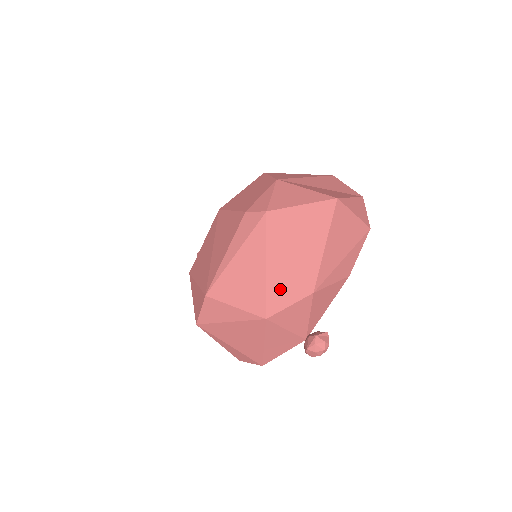
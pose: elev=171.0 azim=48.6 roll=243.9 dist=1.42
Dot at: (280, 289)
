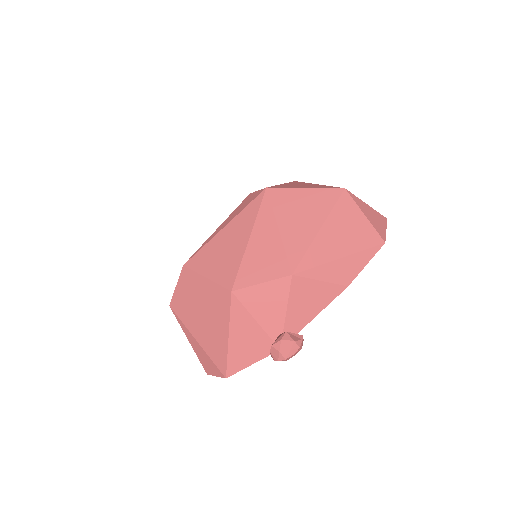
Dot at: (257, 263)
